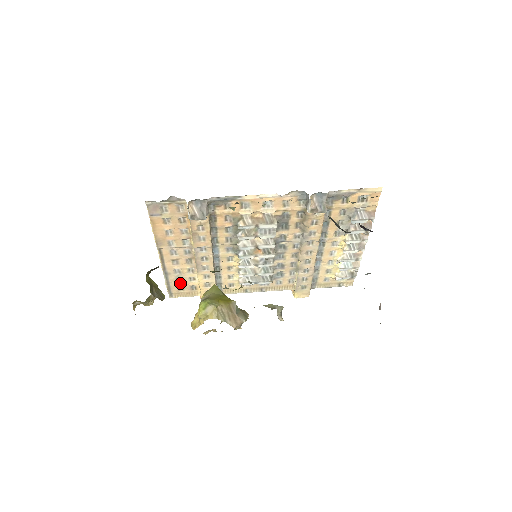
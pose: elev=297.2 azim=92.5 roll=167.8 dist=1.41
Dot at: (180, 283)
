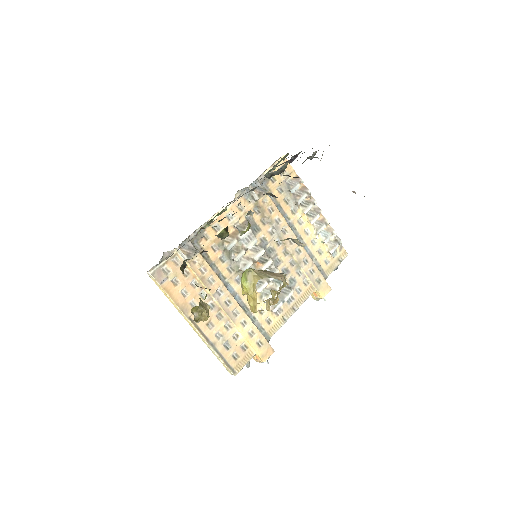
Dot at: (230, 350)
